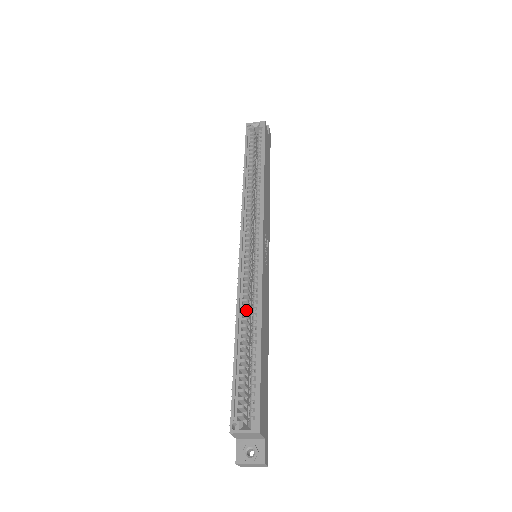
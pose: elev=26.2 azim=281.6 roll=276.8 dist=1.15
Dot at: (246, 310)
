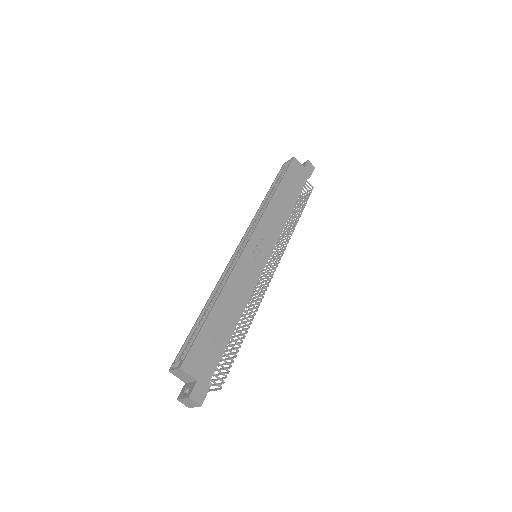
Dot at: occluded
